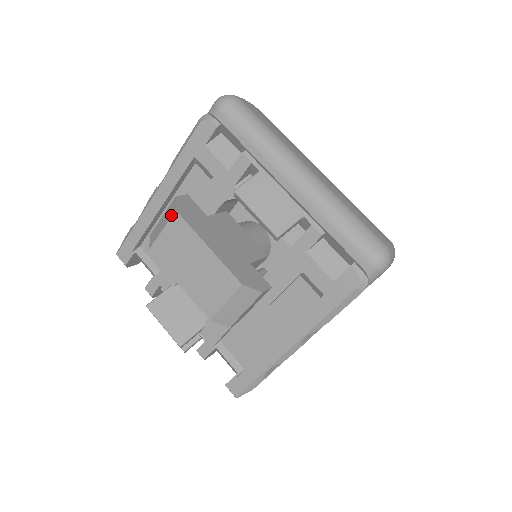
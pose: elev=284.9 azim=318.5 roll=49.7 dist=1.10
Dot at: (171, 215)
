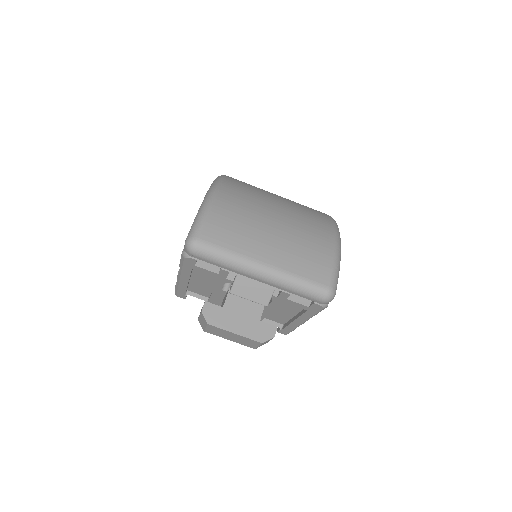
Dot at: (206, 324)
